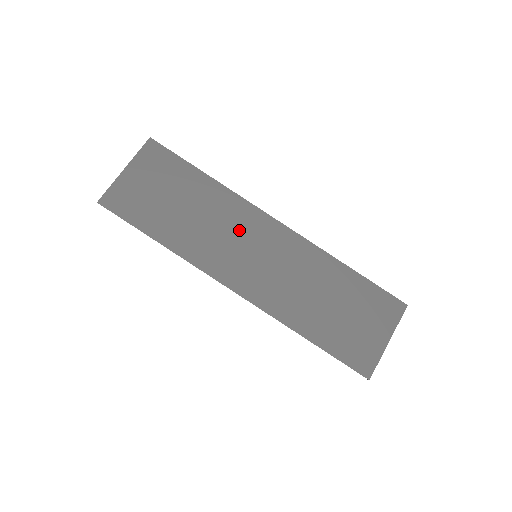
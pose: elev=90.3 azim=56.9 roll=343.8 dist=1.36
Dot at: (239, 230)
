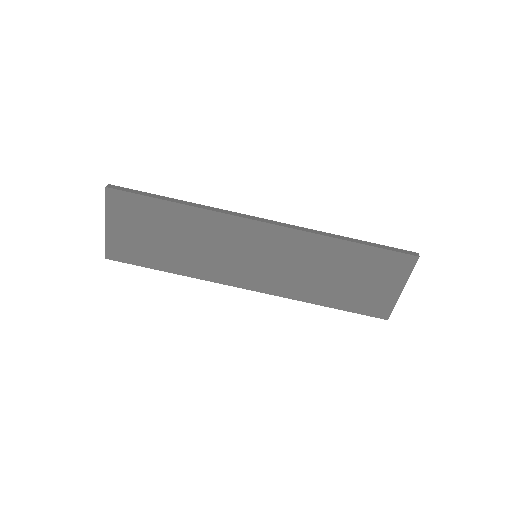
Dot at: (231, 242)
